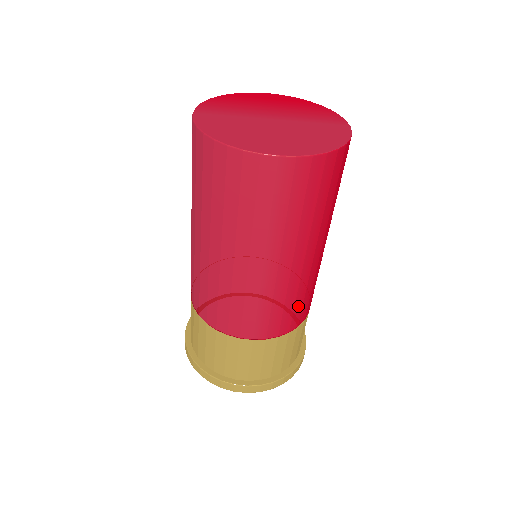
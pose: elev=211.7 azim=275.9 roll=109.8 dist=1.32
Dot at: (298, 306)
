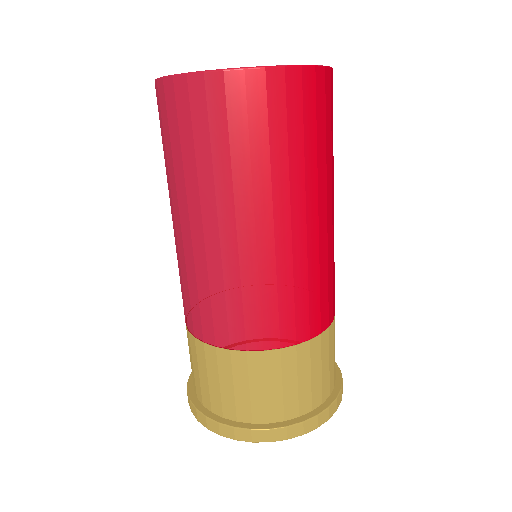
Dot at: (286, 305)
